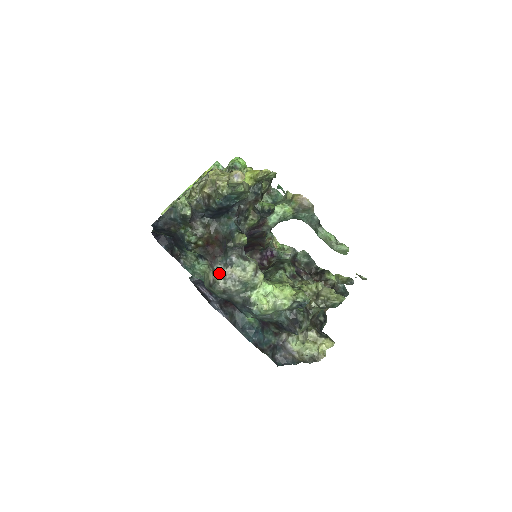
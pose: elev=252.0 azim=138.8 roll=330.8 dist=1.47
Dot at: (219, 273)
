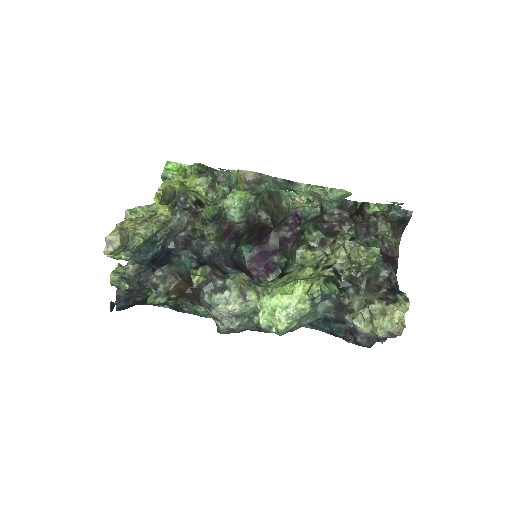
Dot at: (211, 316)
